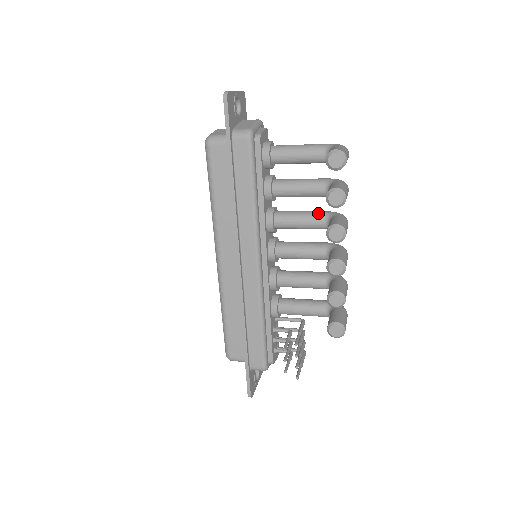
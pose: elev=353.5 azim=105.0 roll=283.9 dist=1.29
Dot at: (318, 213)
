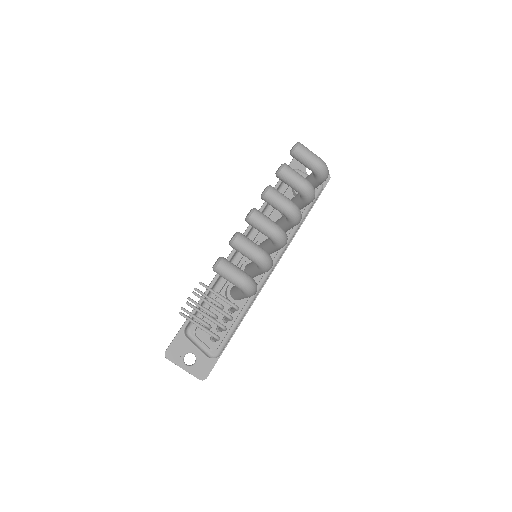
Dot at: occluded
